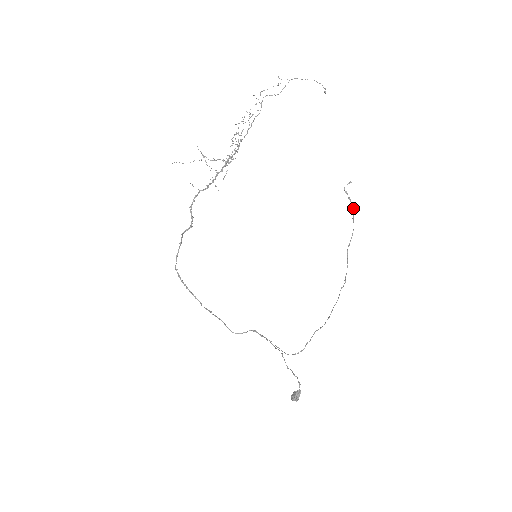
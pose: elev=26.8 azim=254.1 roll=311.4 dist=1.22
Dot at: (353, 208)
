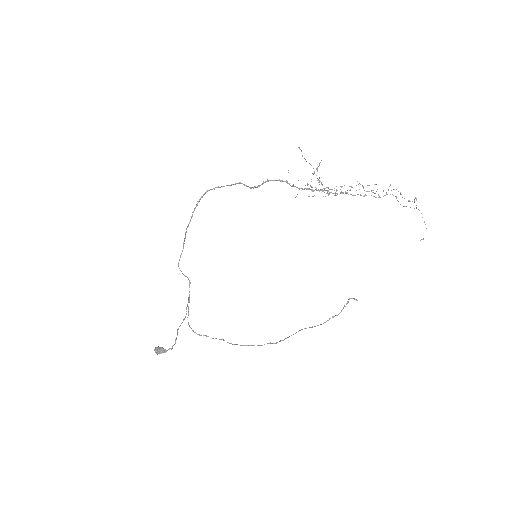
Dot at: (338, 314)
